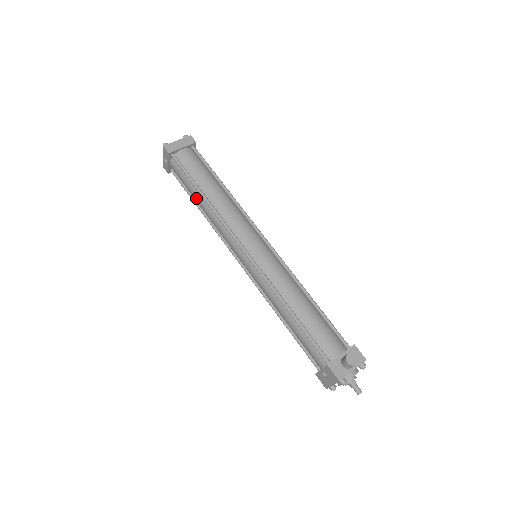
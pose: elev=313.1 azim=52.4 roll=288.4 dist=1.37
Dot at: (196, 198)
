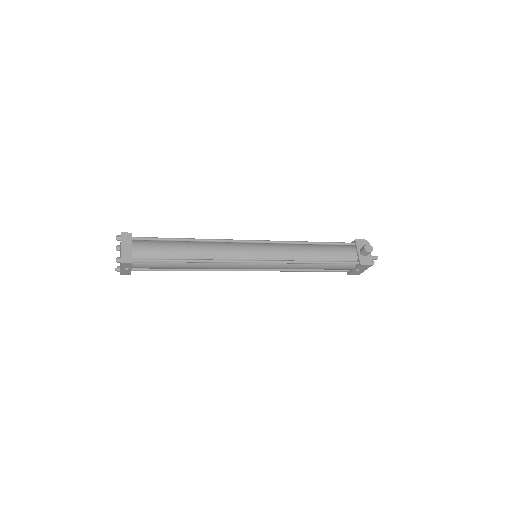
Dot at: (181, 267)
